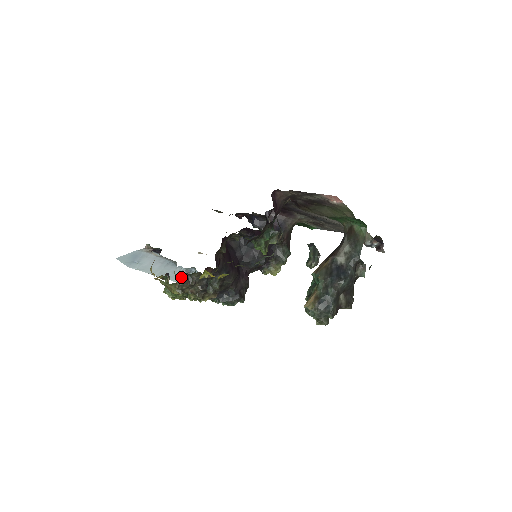
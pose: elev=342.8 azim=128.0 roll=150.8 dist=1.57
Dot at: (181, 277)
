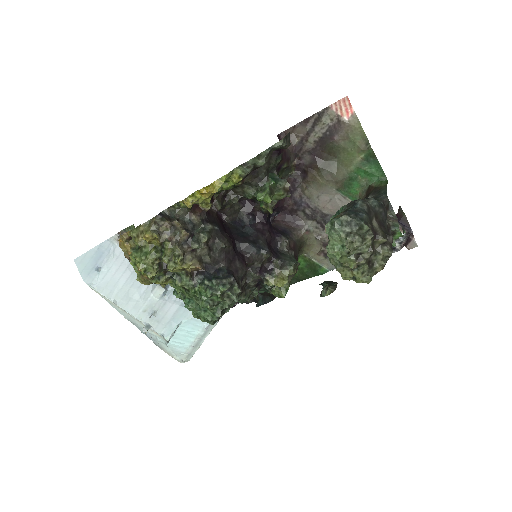
Dot at: (161, 213)
